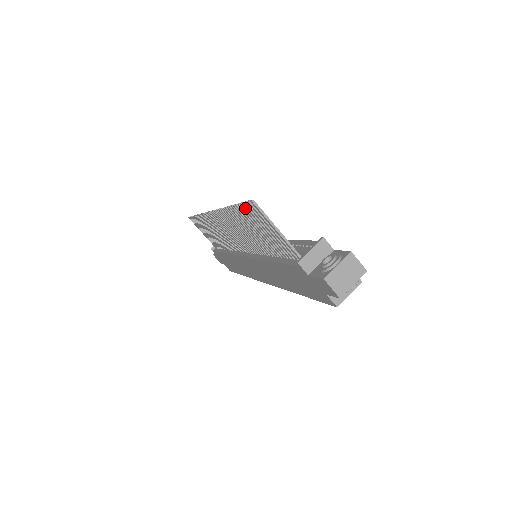
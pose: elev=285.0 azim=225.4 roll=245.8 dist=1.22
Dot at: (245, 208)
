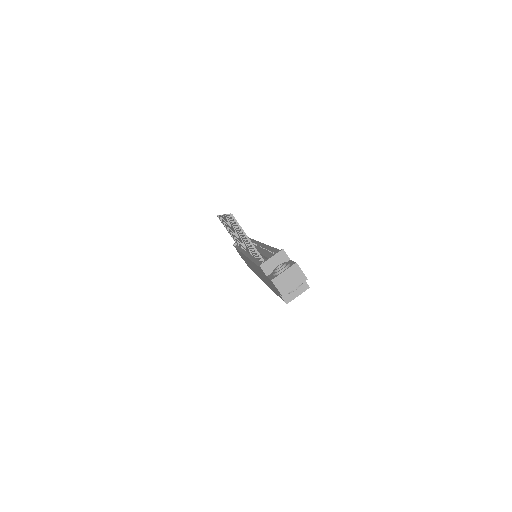
Dot at: occluded
